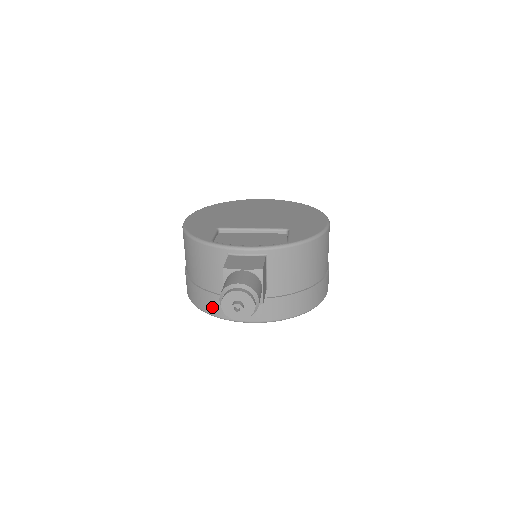
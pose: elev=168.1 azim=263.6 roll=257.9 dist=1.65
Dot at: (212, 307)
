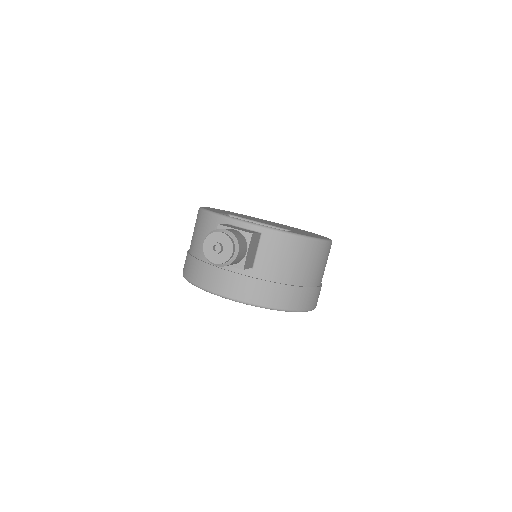
Dot at: (199, 276)
